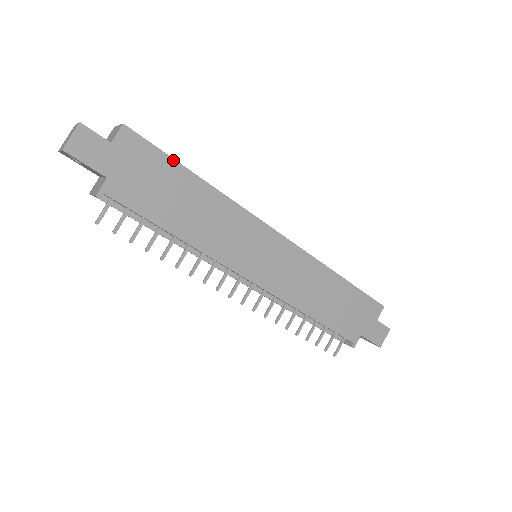
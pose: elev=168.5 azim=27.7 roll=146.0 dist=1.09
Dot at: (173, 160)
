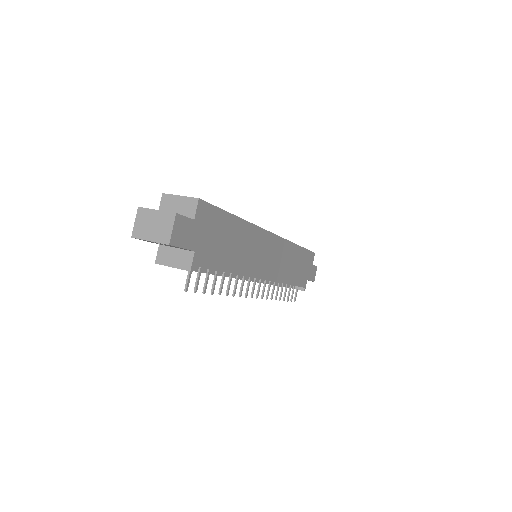
Dot at: (225, 212)
